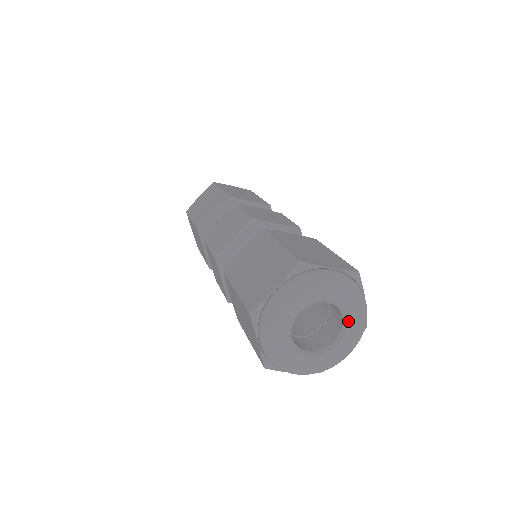
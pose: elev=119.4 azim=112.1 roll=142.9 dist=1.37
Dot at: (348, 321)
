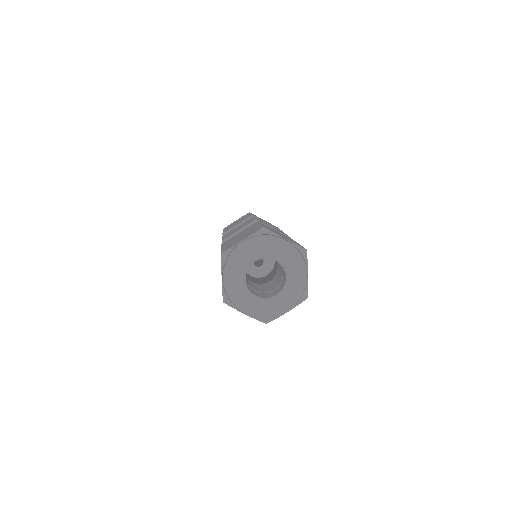
Dot at: (289, 281)
